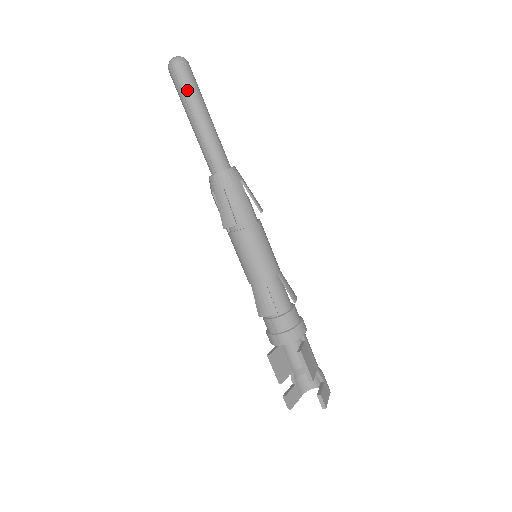
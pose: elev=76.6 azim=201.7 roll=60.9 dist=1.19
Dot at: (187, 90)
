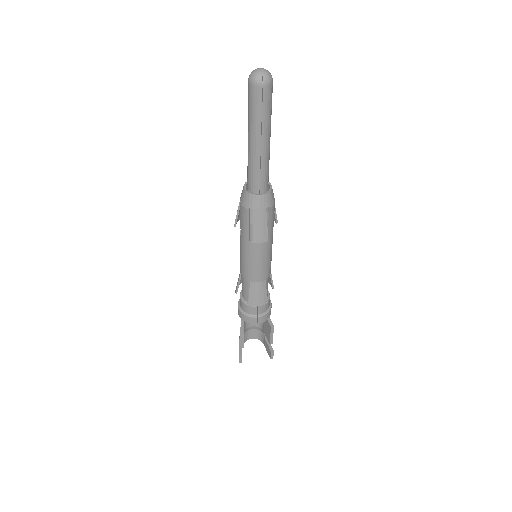
Dot at: (267, 112)
